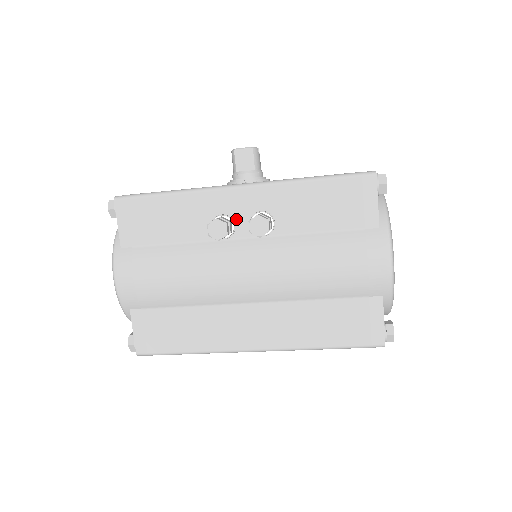
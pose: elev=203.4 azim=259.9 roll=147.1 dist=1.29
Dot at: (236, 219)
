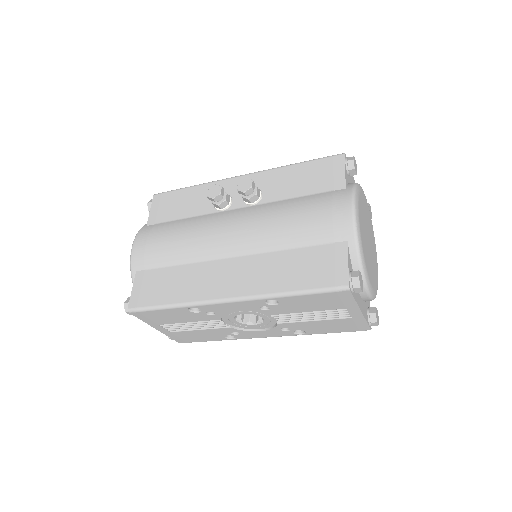
Dot at: (234, 196)
